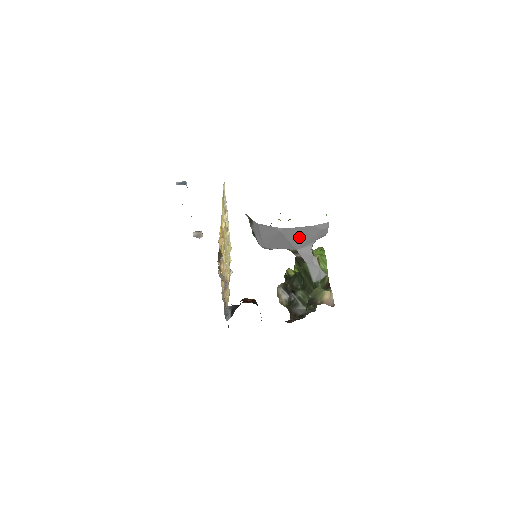
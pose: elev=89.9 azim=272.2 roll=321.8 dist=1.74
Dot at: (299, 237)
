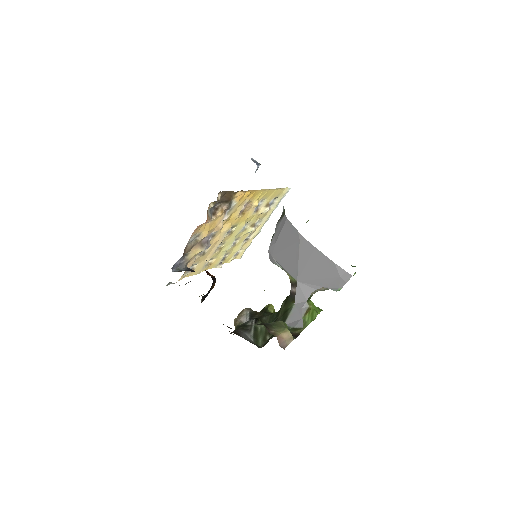
Dot at: (312, 266)
